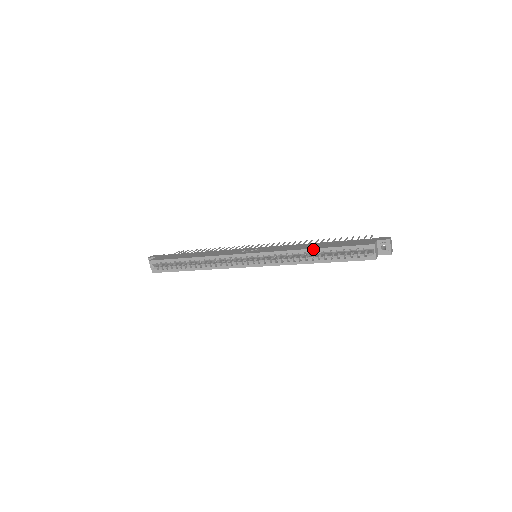
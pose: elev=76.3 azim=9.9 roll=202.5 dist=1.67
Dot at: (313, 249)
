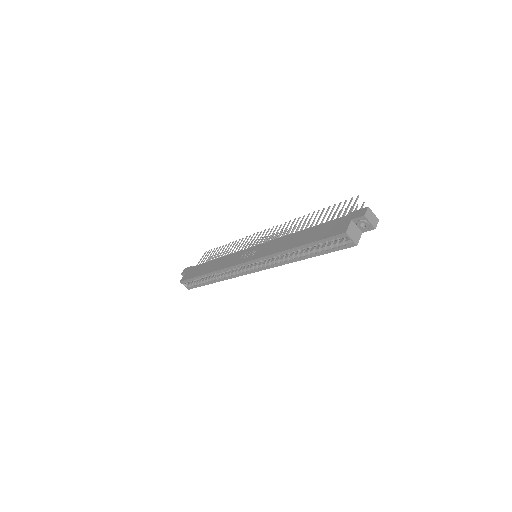
Dot at: (293, 249)
